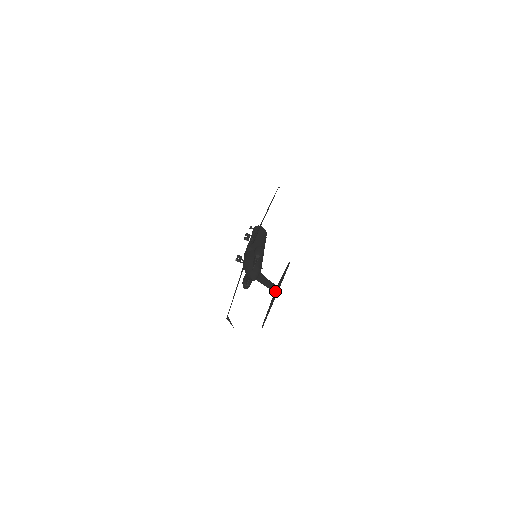
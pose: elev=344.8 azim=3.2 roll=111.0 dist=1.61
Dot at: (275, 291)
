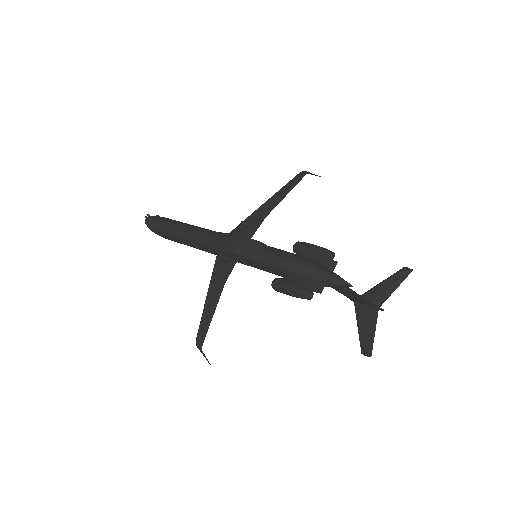
Dot at: (373, 304)
